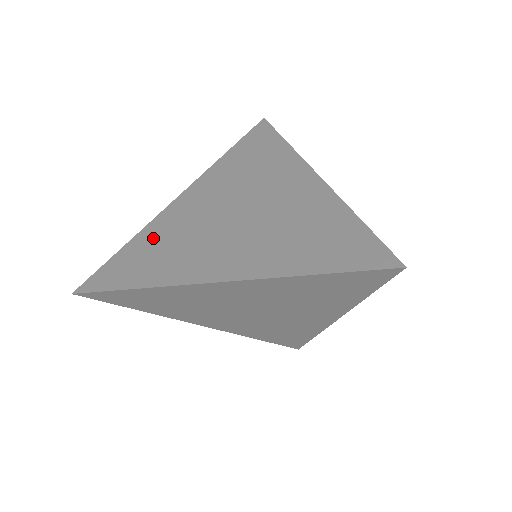
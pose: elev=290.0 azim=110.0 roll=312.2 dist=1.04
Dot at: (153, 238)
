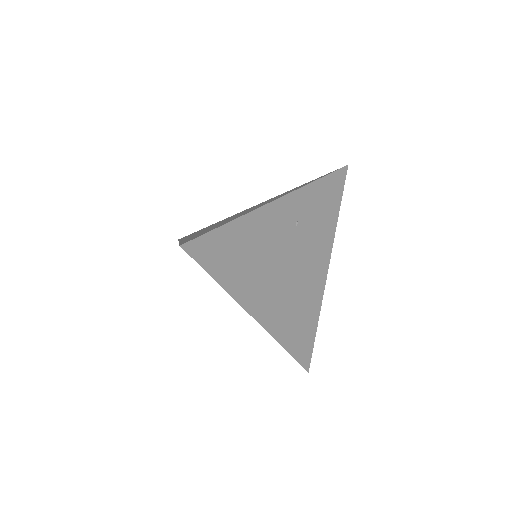
Dot at: occluded
